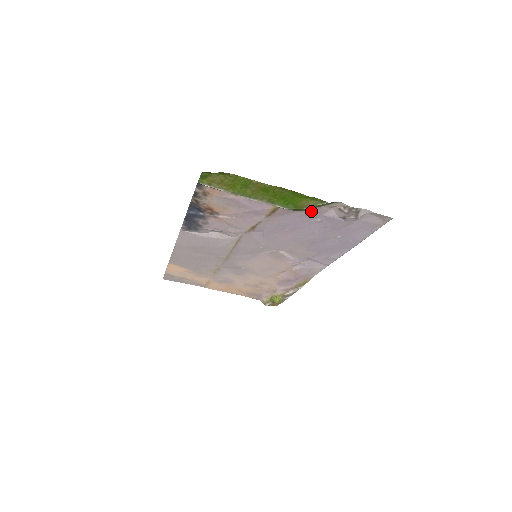
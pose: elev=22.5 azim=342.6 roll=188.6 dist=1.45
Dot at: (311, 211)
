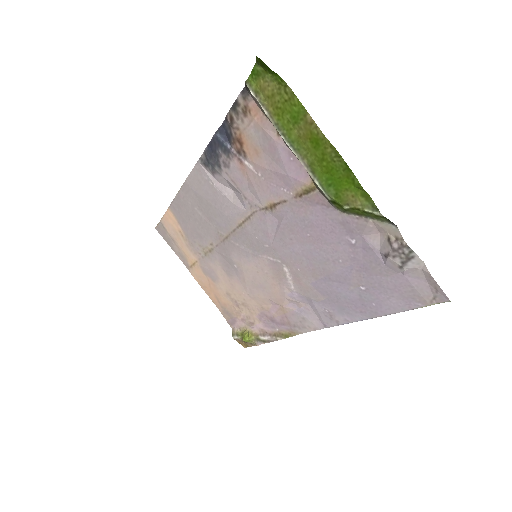
Dot at: (352, 219)
